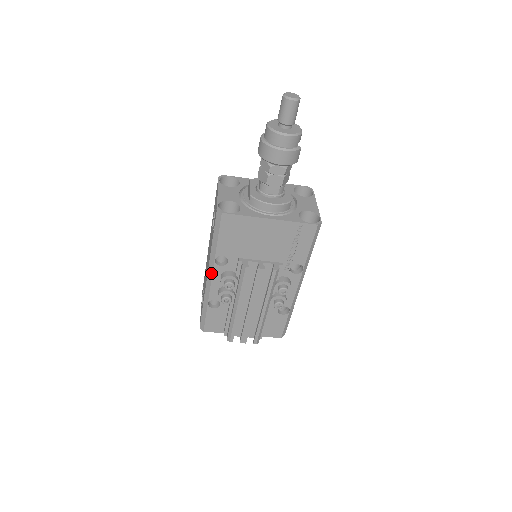
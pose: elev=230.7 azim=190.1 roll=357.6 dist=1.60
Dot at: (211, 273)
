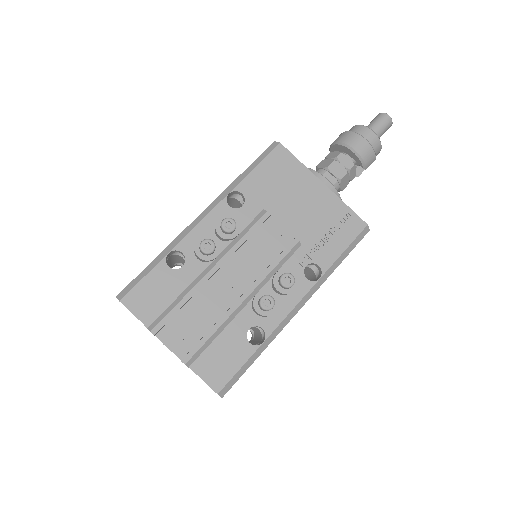
Dot at: (210, 210)
